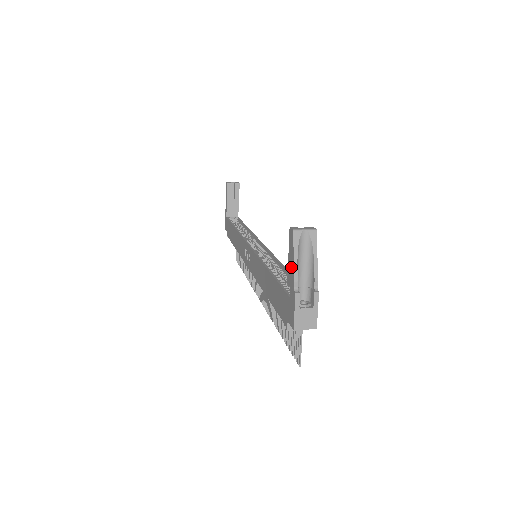
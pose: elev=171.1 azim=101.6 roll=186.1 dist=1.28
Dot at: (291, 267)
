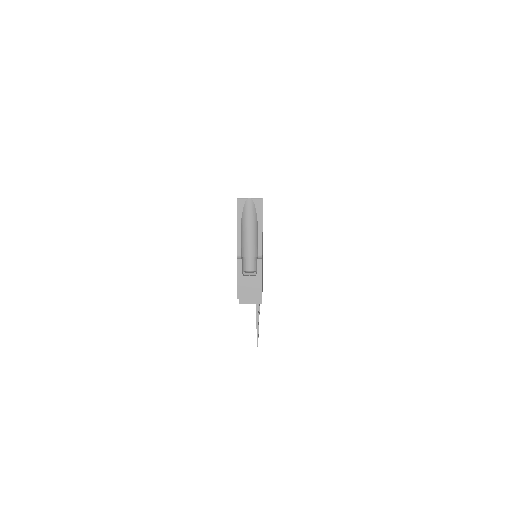
Dot at: (237, 236)
